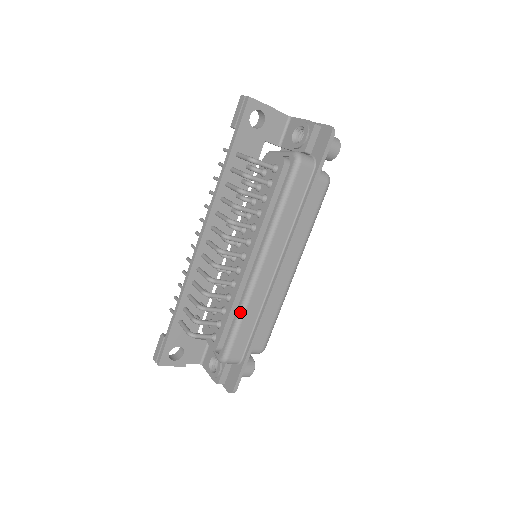
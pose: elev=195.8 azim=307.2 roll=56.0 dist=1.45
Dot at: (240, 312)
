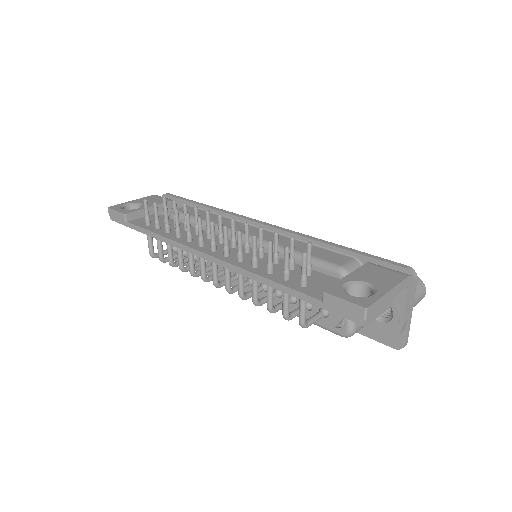
Dot at: (206, 275)
